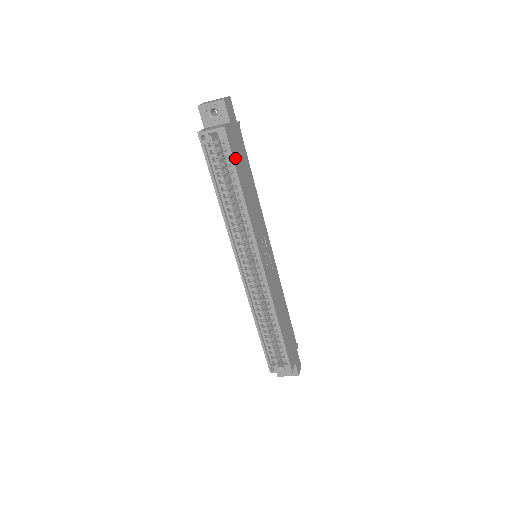
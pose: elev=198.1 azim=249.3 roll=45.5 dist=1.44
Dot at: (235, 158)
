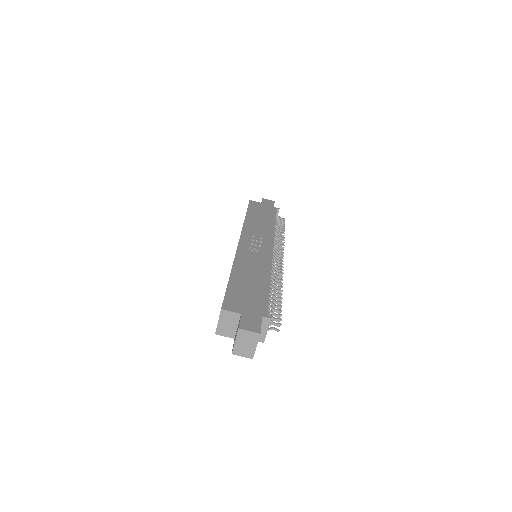
Dot at: (252, 209)
